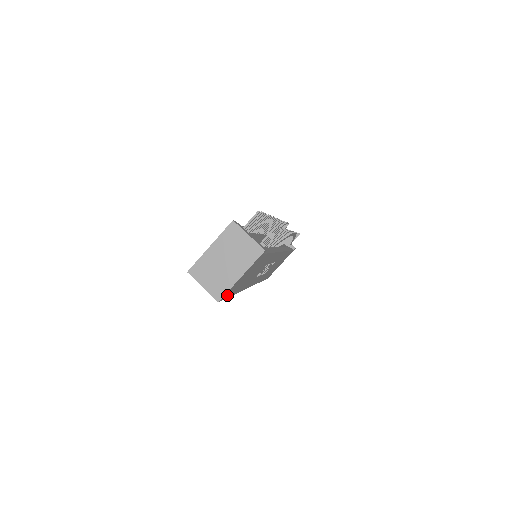
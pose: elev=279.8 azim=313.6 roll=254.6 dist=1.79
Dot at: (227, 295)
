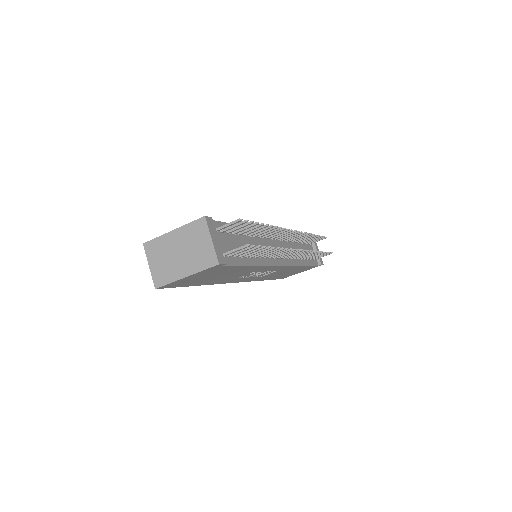
Dot at: (174, 285)
